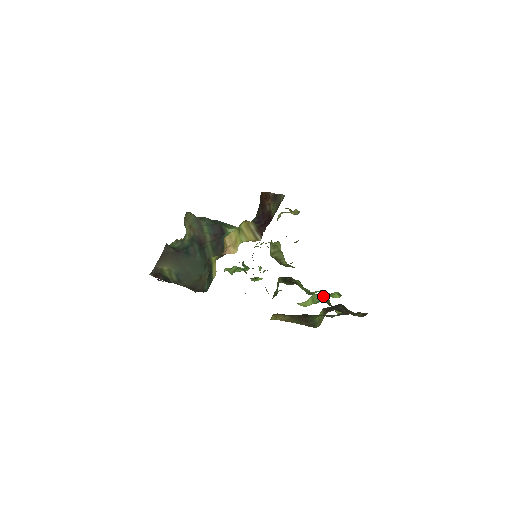
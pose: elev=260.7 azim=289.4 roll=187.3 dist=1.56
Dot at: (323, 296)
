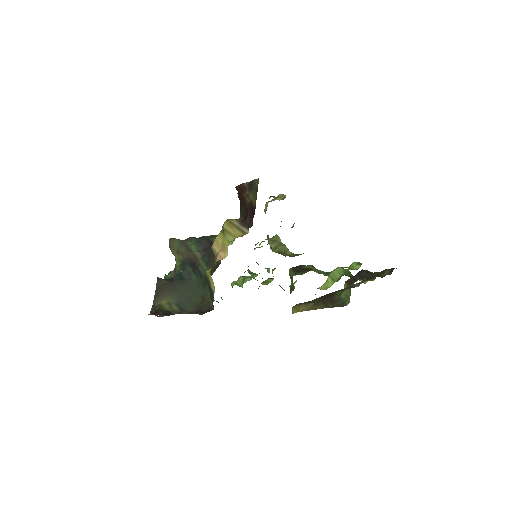
Dot at: (341, 270)
